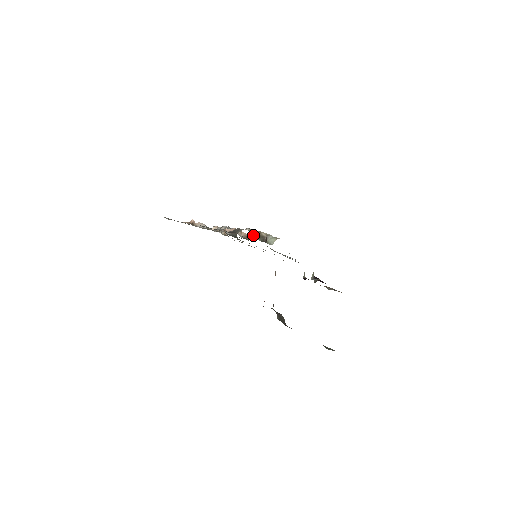
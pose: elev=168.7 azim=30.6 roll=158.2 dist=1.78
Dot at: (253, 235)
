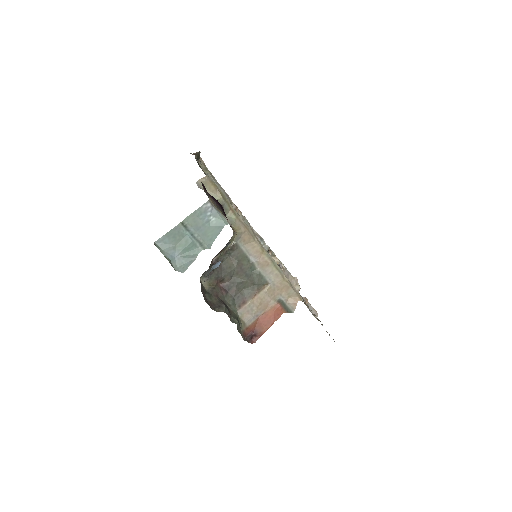
Dot at: occluded
